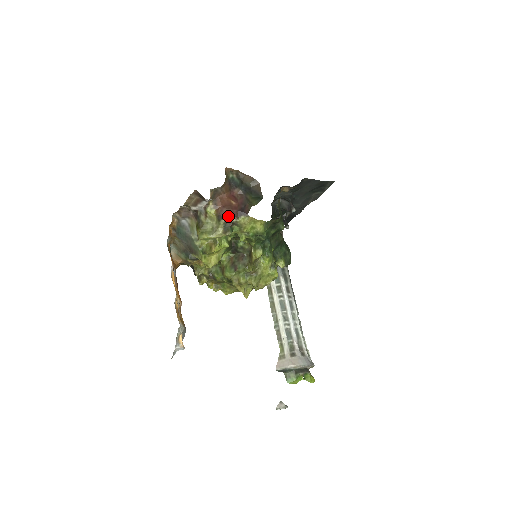
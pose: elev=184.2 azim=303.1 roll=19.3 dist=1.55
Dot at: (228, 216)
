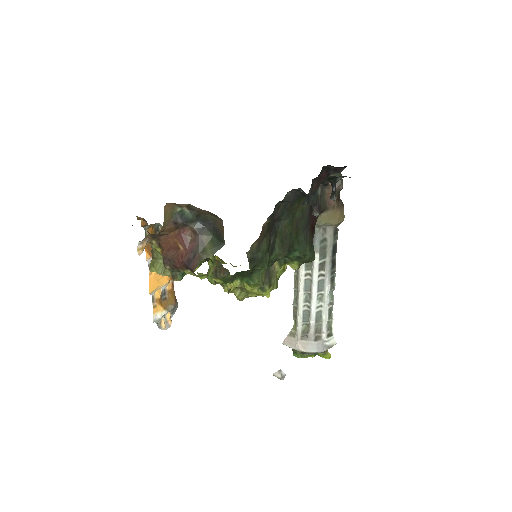
Dot at: (173, 264)
